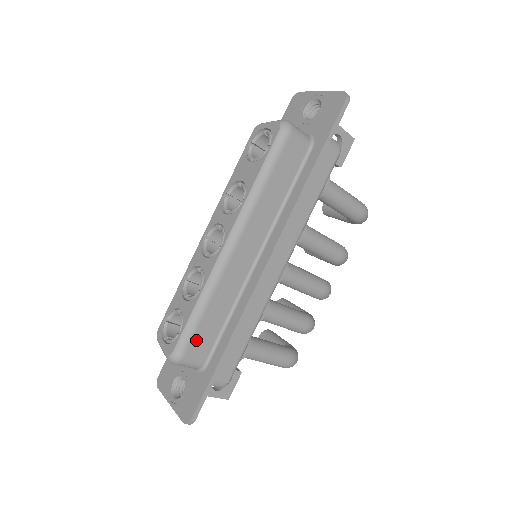
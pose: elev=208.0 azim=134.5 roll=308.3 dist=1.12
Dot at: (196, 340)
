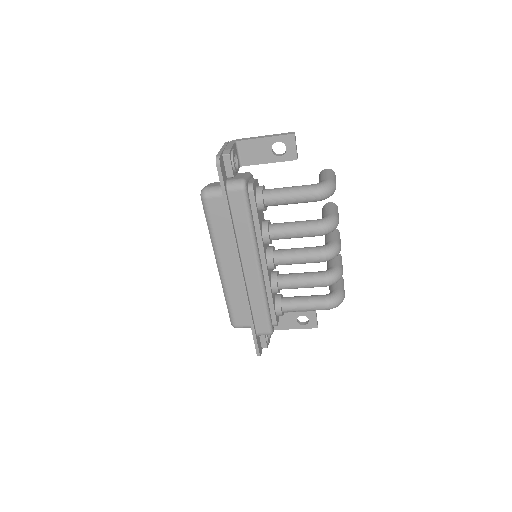
Dot at: (237, 316)
